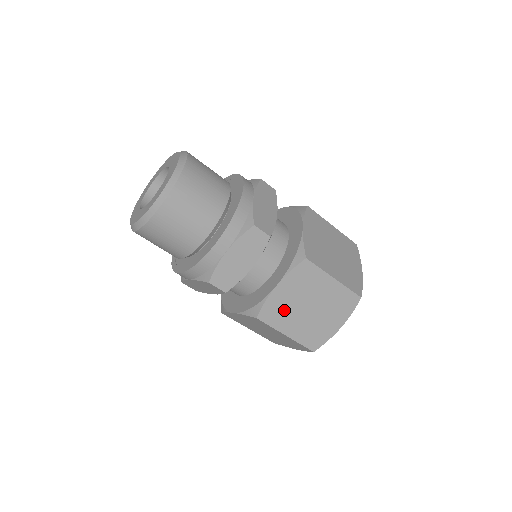
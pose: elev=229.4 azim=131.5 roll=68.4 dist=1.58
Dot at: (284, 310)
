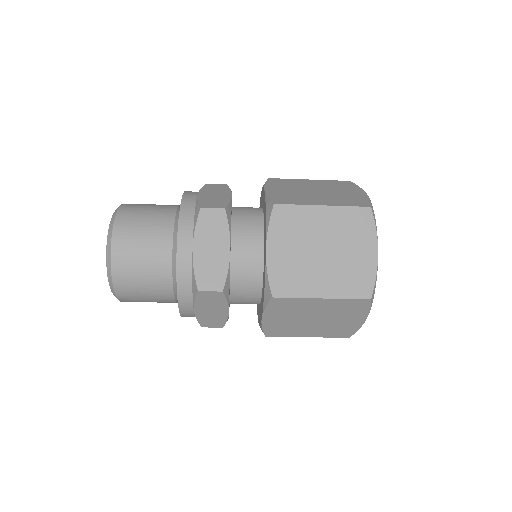
Dot at: (296, 271)
